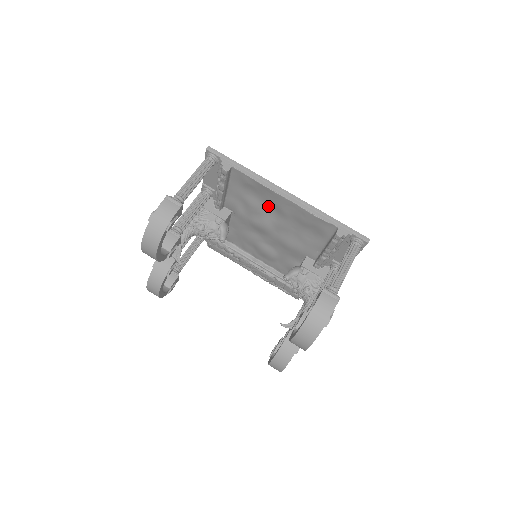
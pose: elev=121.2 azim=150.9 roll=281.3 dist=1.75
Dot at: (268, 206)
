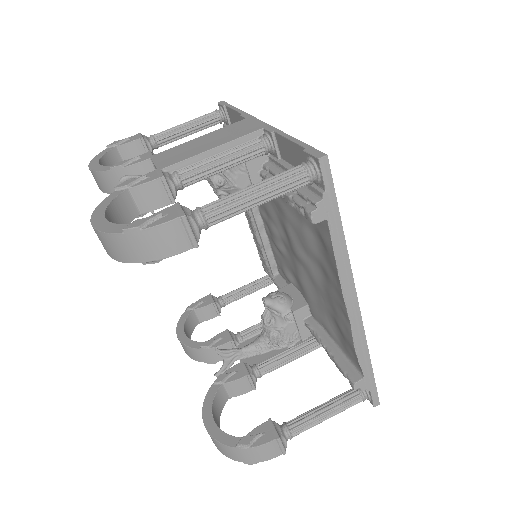
Dot at: (321, 265)
